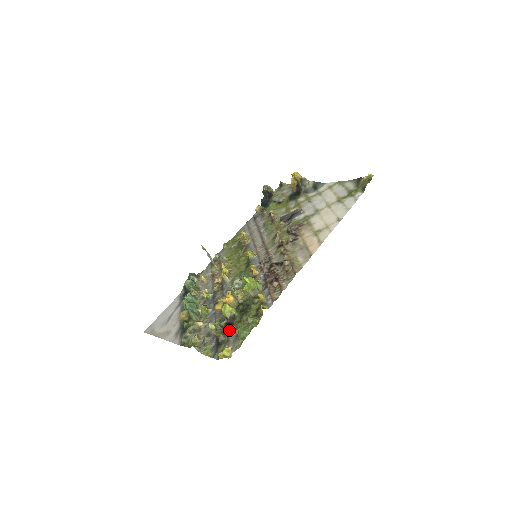
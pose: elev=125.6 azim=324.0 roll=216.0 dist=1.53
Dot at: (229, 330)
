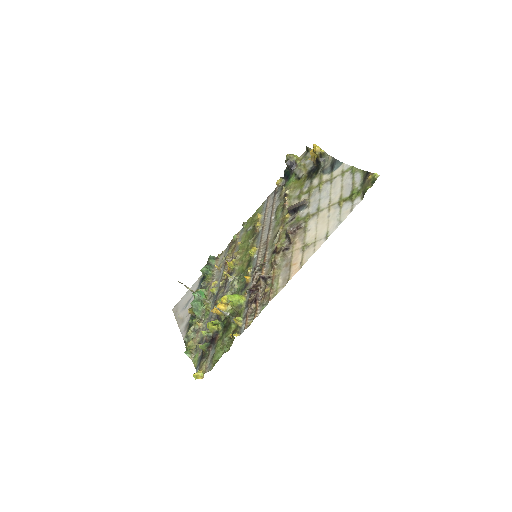
Dot at: (212, 344)
